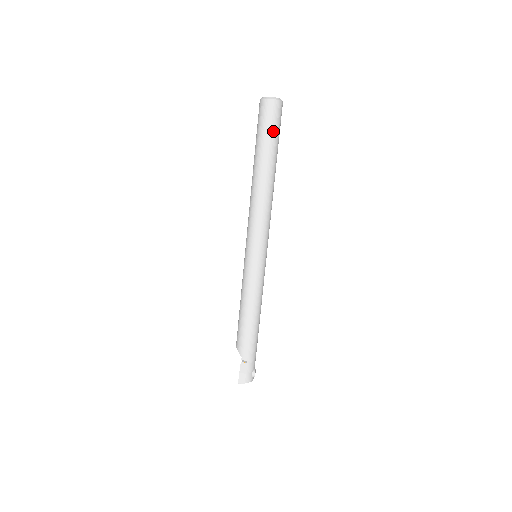
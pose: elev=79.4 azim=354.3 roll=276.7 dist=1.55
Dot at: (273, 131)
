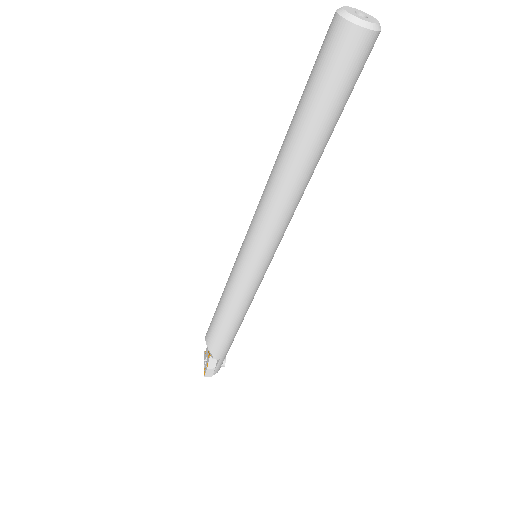
Dot at: (347, 91)
